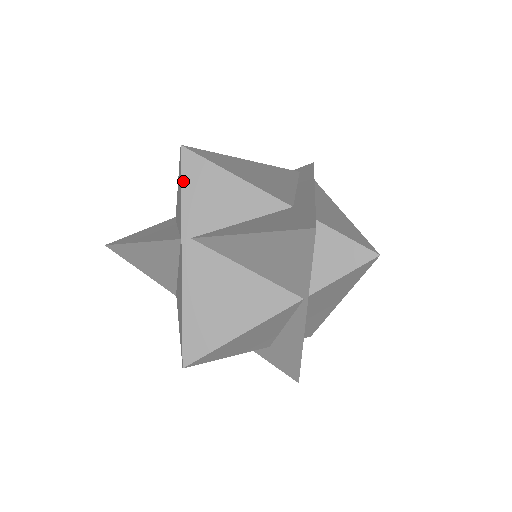
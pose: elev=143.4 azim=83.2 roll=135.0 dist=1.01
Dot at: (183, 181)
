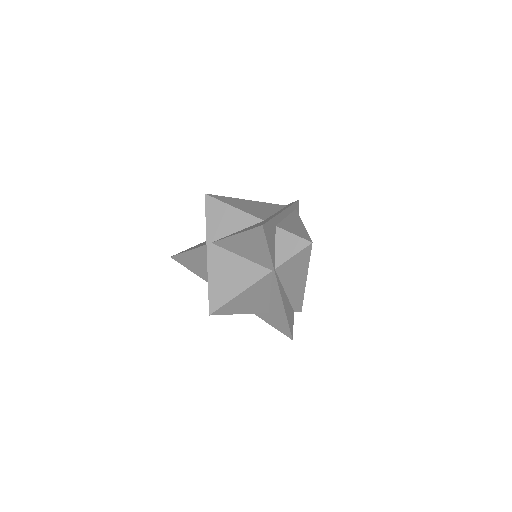
Dot at: (206, 212)
